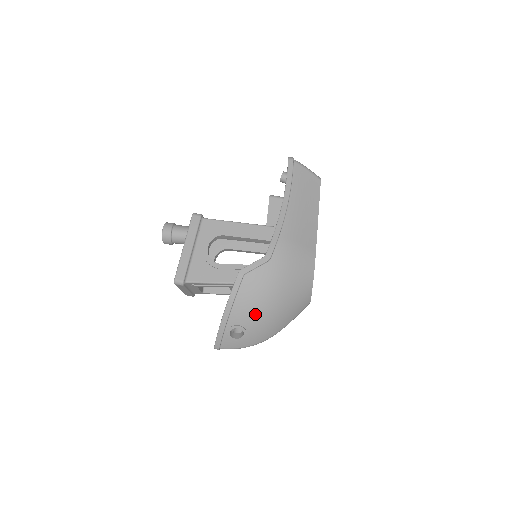
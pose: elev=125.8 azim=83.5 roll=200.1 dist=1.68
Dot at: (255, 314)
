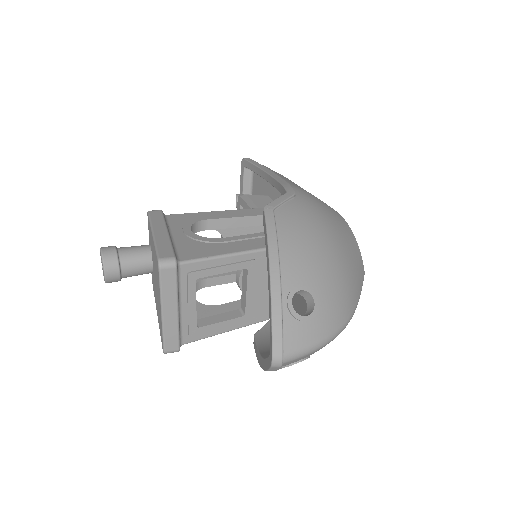
Dot at: (316, 262)
